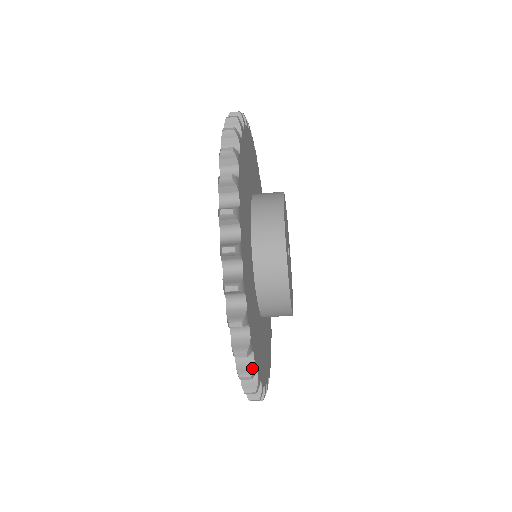
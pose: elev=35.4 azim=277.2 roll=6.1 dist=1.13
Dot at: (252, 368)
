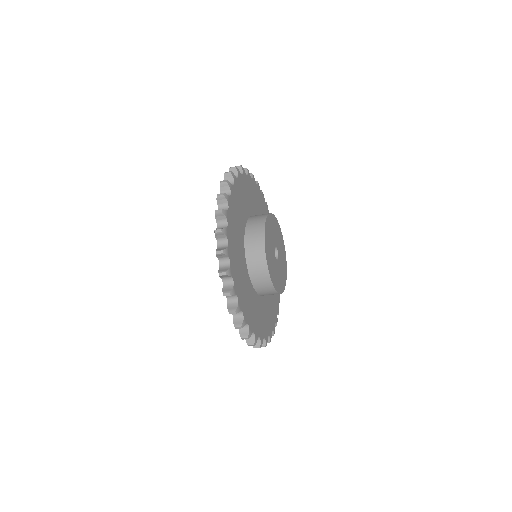
Dot at: (254, 340)
